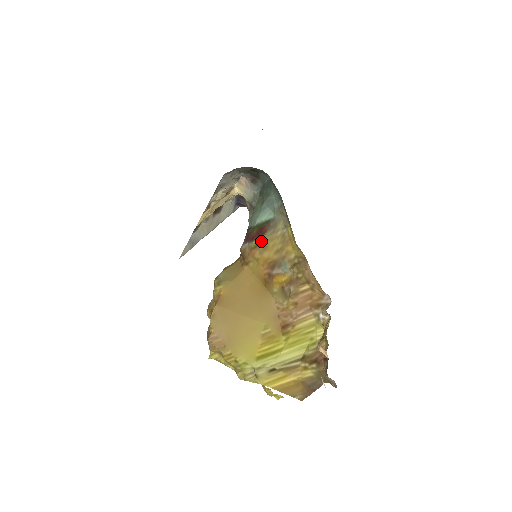
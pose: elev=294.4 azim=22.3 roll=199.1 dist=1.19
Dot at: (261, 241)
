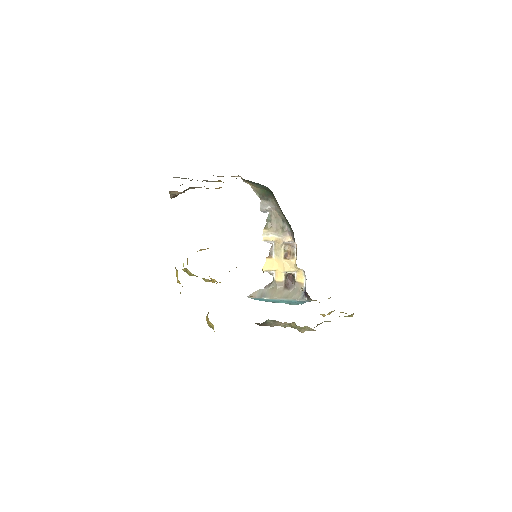
Dot at: occluded
